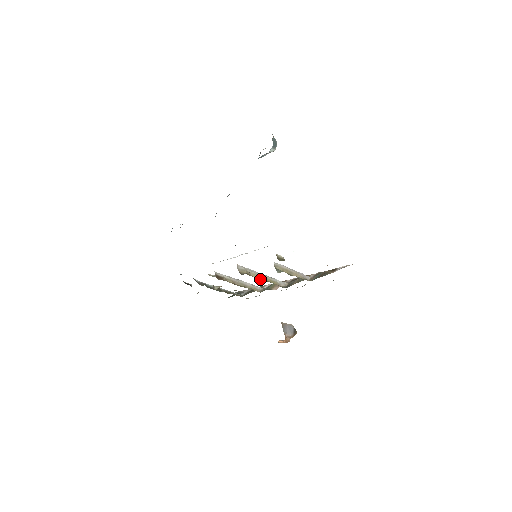
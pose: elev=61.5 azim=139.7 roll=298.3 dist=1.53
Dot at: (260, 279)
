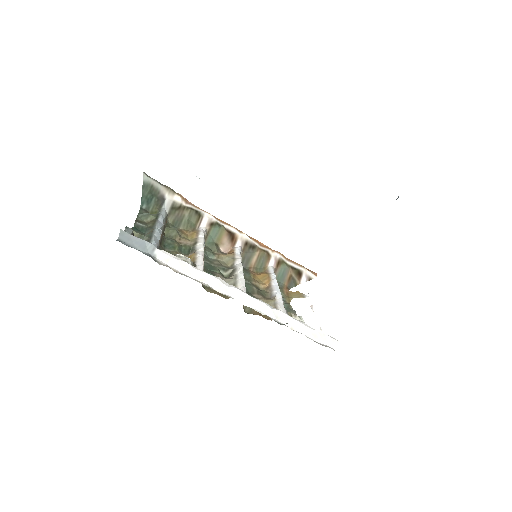
Dot at: occluded
